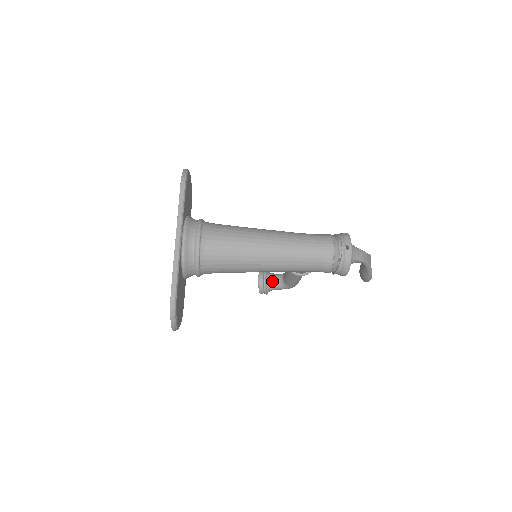
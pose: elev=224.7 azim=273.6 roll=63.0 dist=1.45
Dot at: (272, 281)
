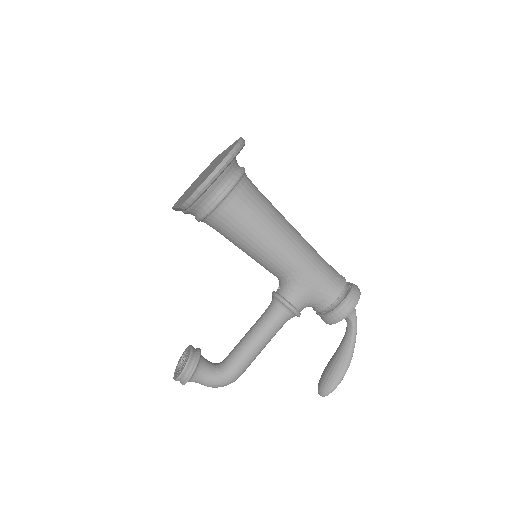
Dot at: (206, 360)
